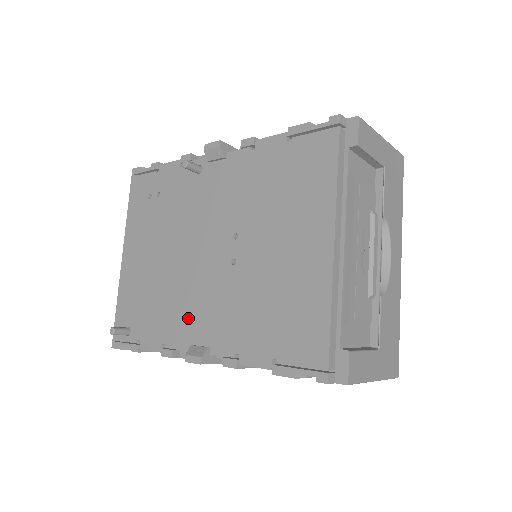
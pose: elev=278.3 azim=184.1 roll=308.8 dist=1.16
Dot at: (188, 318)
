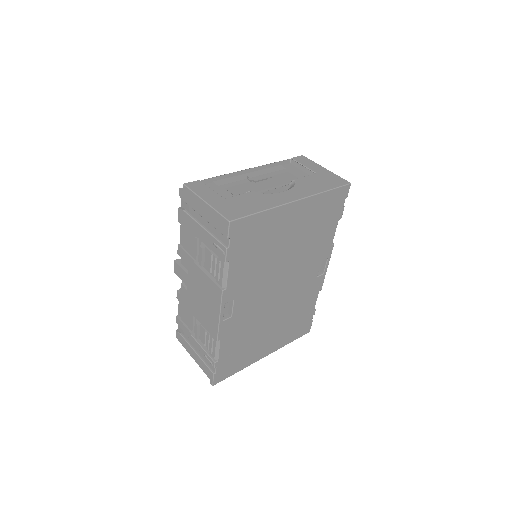
Dot at: occluded
